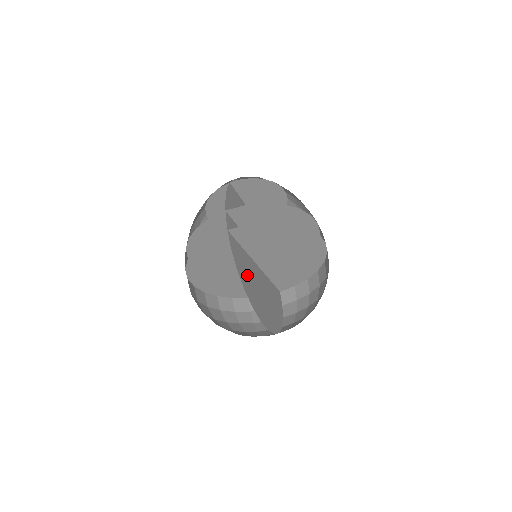
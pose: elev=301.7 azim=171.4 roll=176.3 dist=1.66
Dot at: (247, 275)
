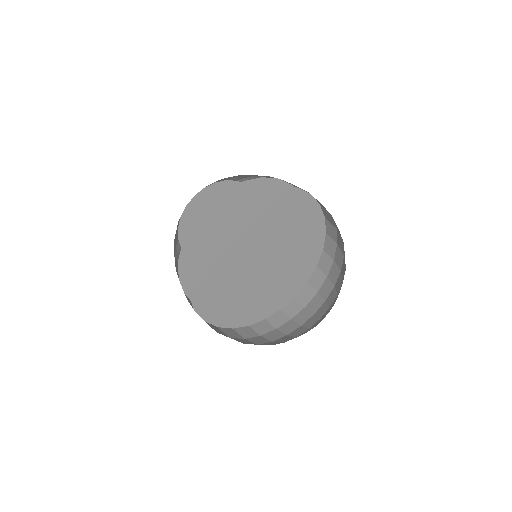
Dot at: occluded
